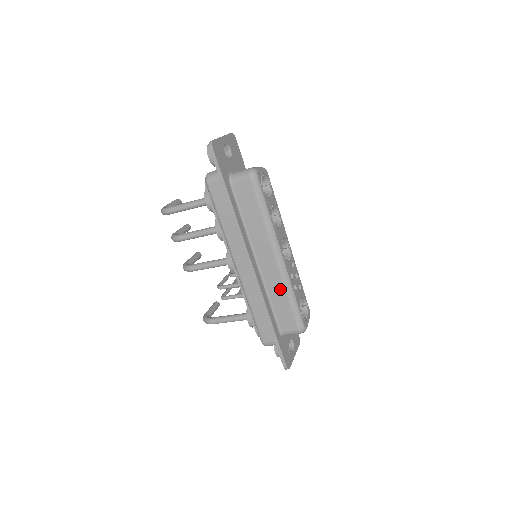
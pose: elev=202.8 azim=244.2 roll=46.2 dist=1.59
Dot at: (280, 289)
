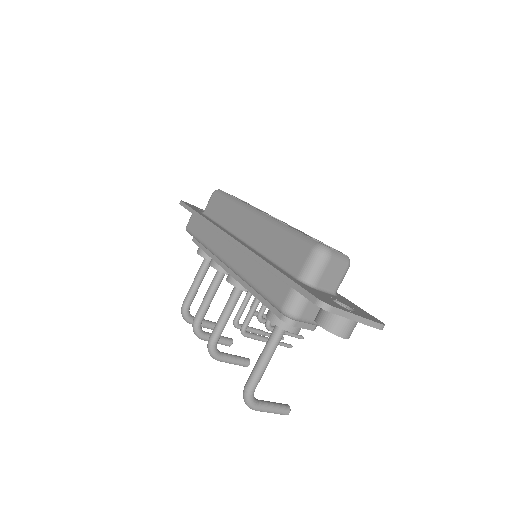
Dot at: (270, 235)
